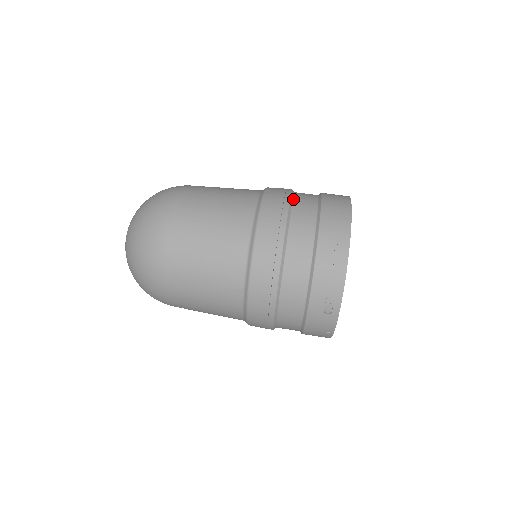
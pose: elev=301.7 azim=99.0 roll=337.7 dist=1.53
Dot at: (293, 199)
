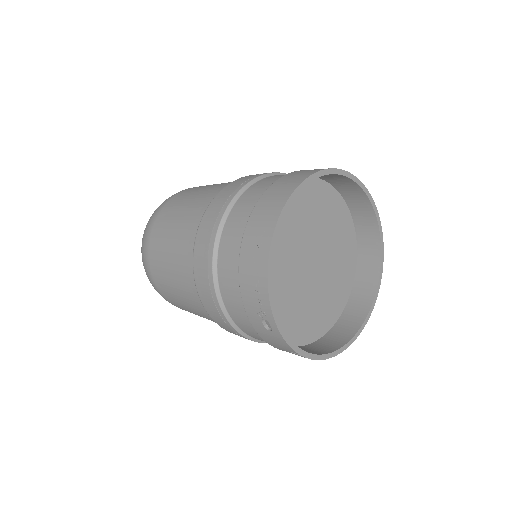
Dot at: (249, 187)
